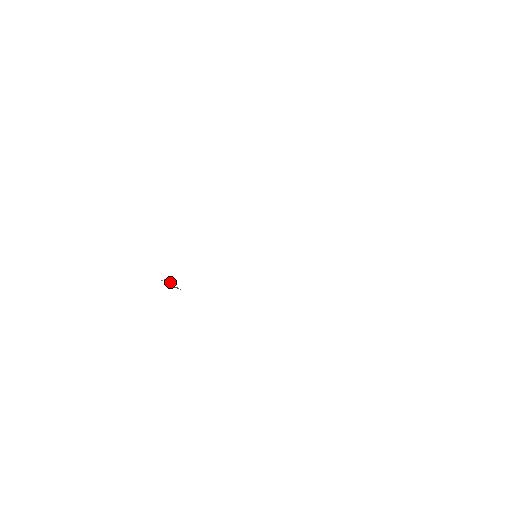
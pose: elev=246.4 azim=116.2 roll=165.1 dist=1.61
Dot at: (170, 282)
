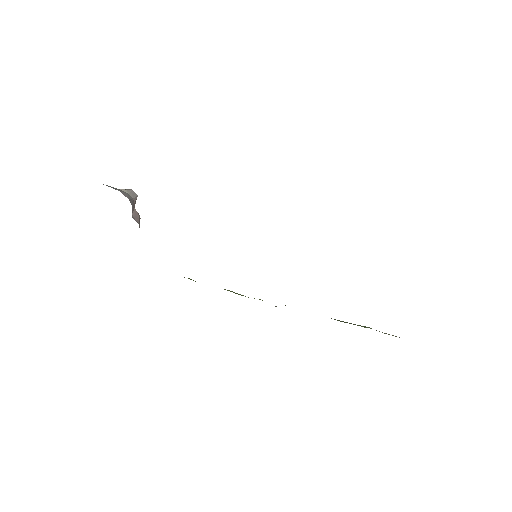
Dot at: (134, 200)
